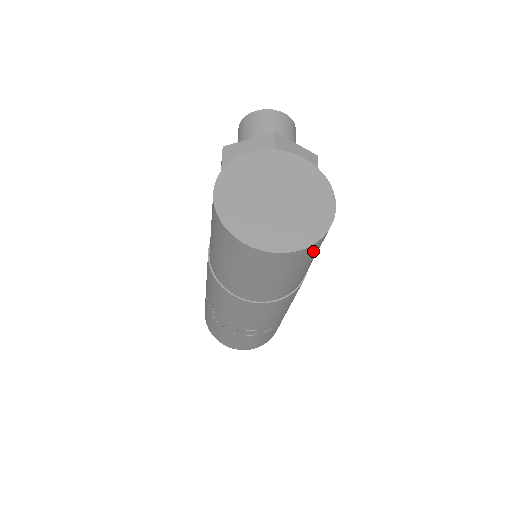
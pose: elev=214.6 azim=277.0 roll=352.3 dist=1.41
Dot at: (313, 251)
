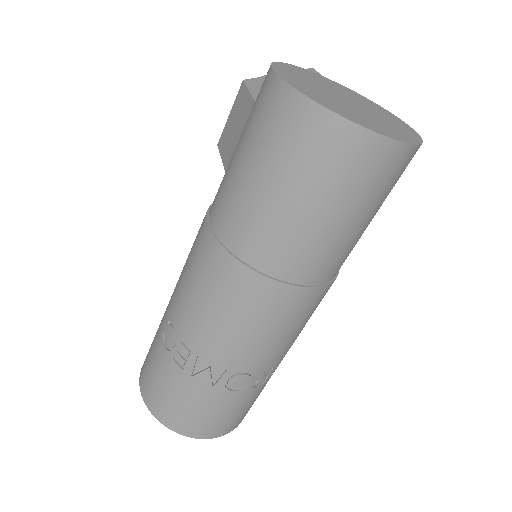
Dot at: (401, 172)
